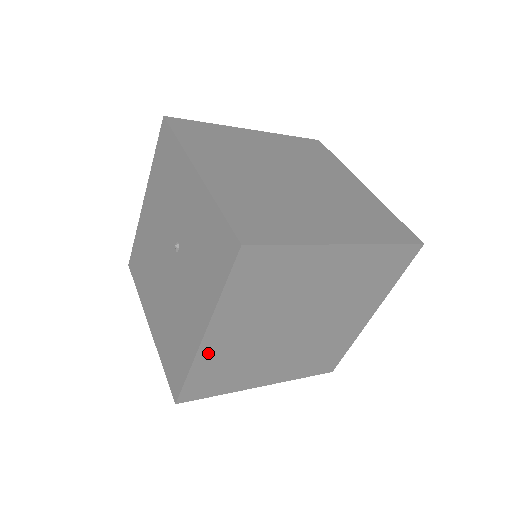
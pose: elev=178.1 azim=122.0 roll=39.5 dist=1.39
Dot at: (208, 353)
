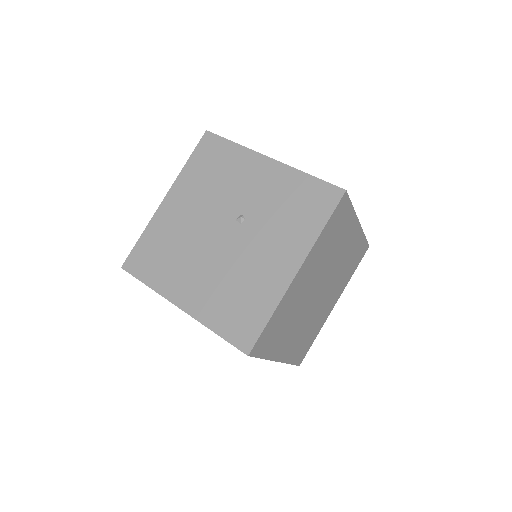
Dot at: (289, 295)
